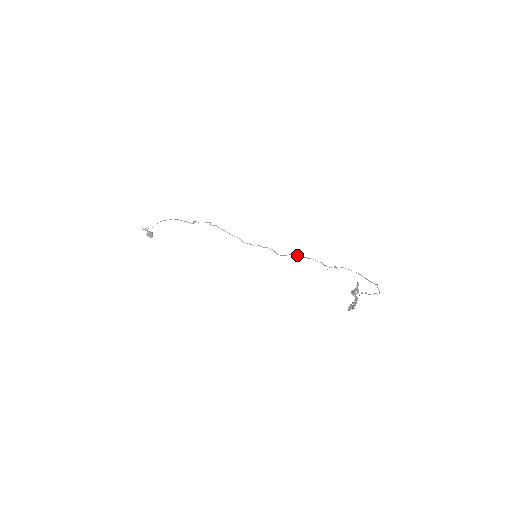
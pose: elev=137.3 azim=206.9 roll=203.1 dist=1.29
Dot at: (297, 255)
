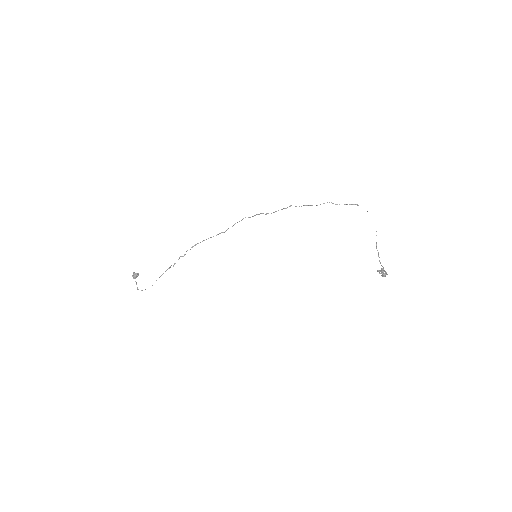
Dot at: (266, 214)
